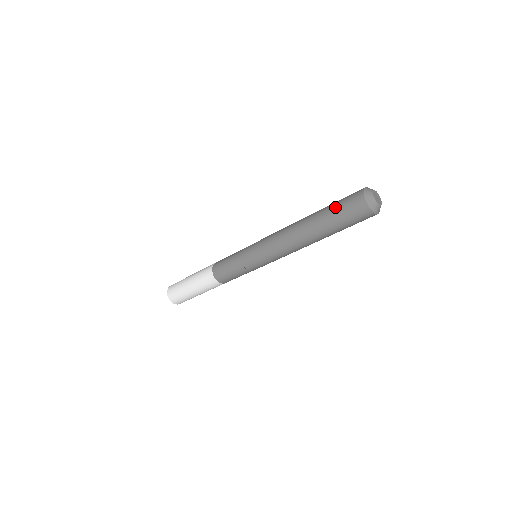
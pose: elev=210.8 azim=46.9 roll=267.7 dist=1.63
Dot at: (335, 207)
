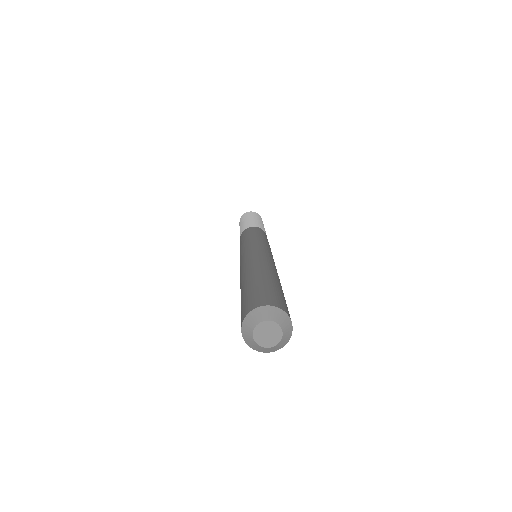
Dot at: occluded
